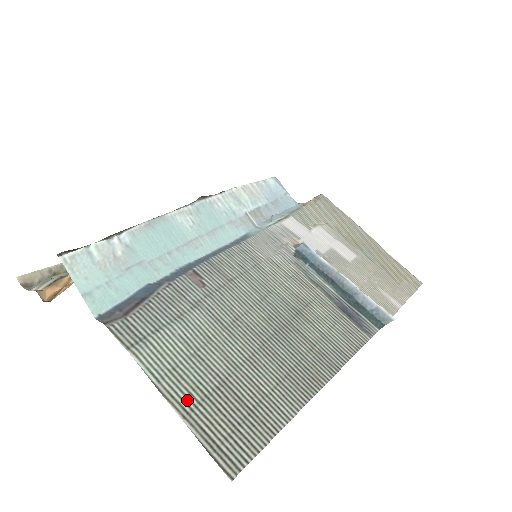
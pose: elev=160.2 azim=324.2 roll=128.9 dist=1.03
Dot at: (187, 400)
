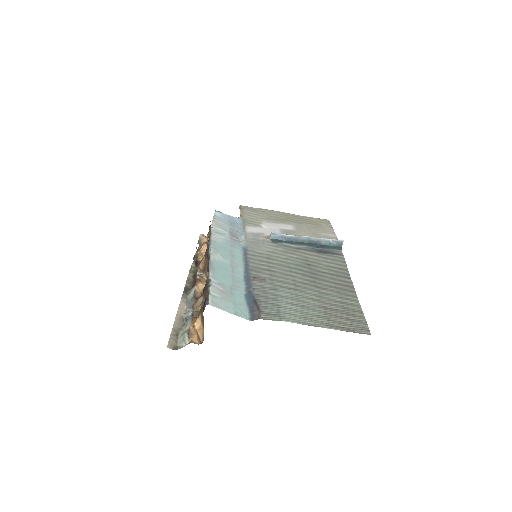
Dot at: (323, 322)
